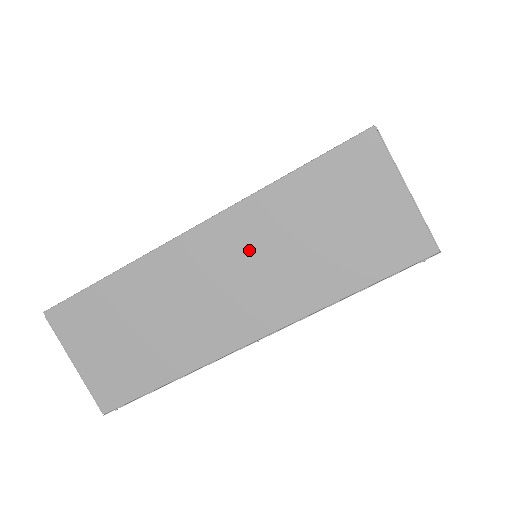
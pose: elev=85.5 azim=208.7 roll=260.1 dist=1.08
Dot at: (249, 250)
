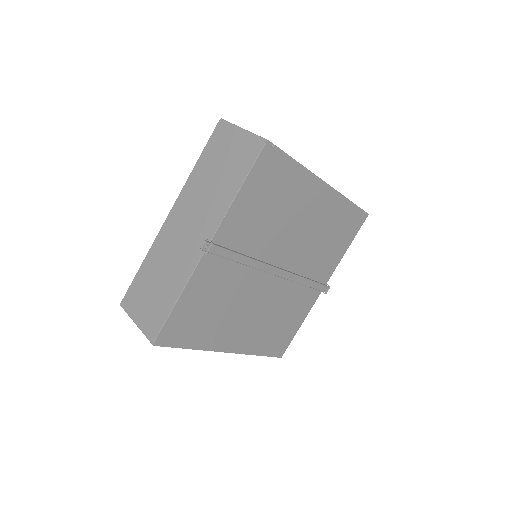
Dot at: occluded
